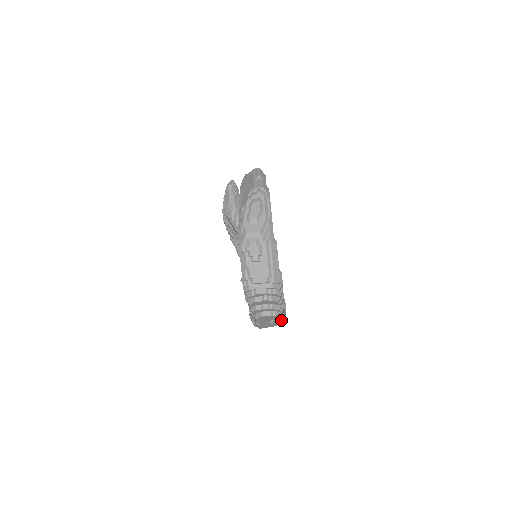
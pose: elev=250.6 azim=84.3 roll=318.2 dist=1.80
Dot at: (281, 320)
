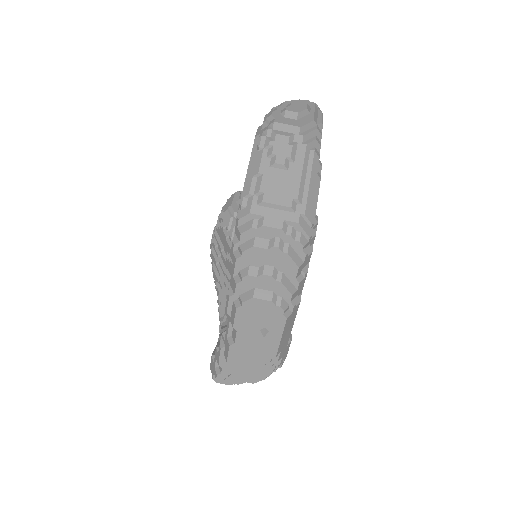
Dot at: (280, 348)
